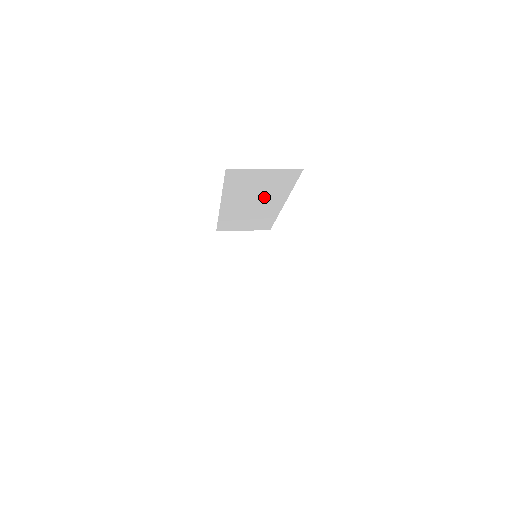
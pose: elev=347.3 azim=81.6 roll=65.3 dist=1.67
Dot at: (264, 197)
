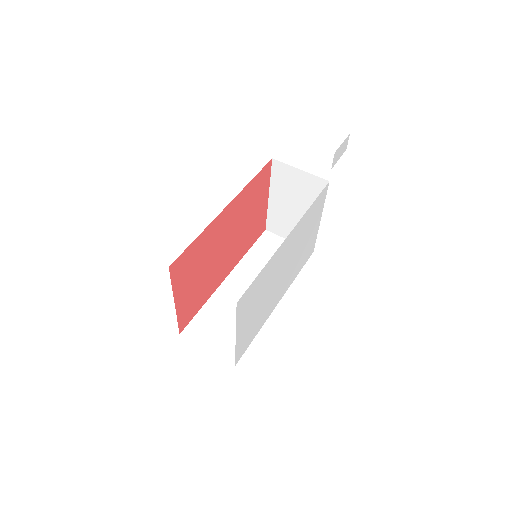
Dot at: occluded
